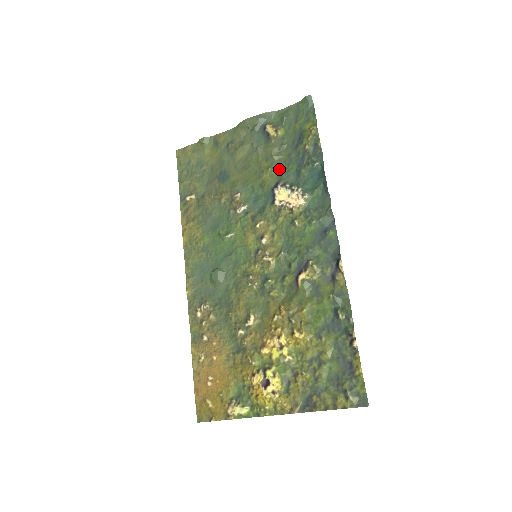
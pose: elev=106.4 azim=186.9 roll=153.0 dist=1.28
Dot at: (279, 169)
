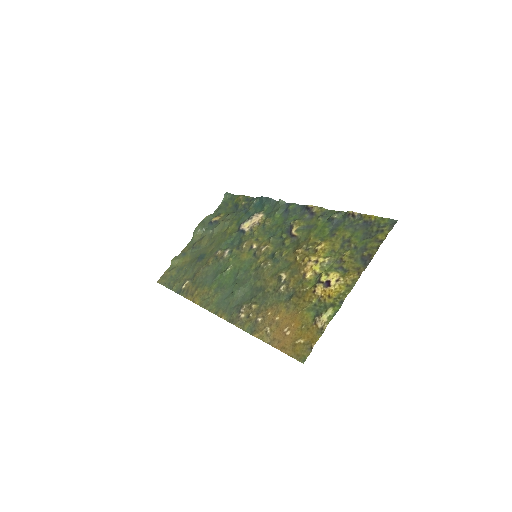
Dot at: (235, 223)
